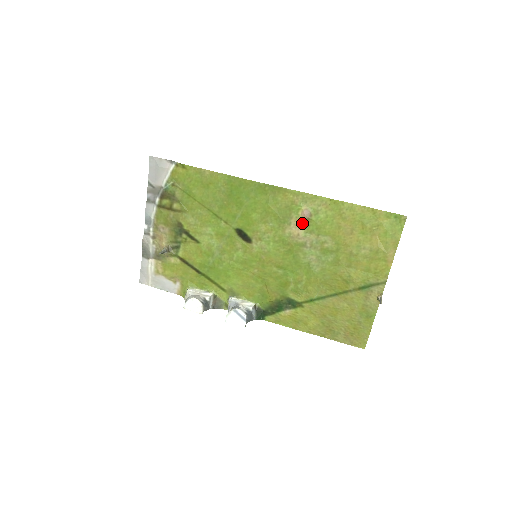
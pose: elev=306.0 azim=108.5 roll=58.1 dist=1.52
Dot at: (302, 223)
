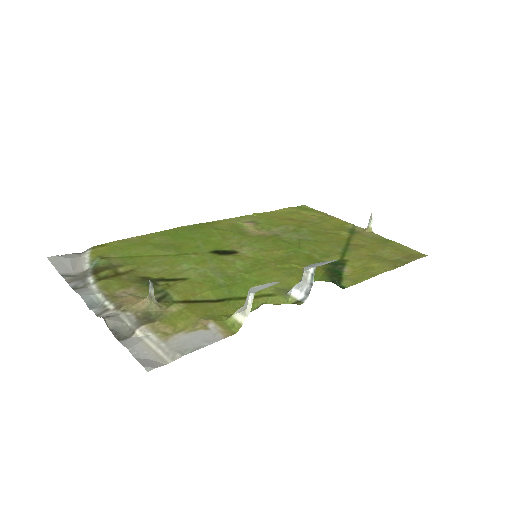
Dot at: (256, 228)
